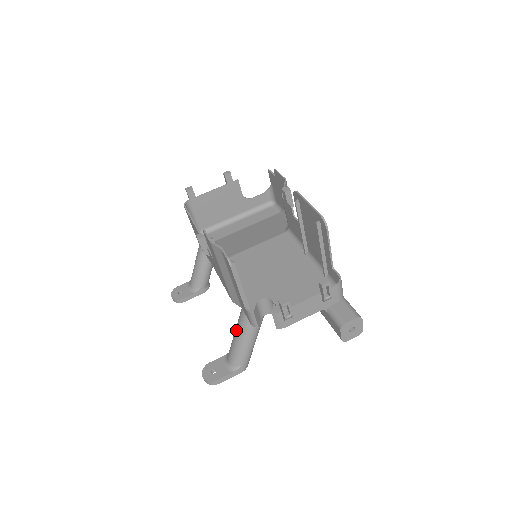
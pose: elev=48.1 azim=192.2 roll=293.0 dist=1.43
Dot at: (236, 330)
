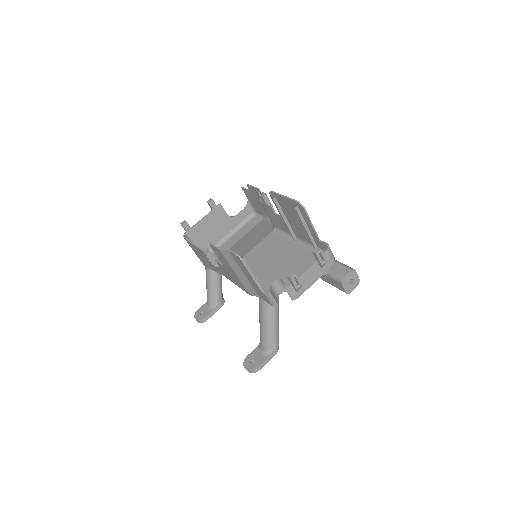
Dot at: (260, 319)
